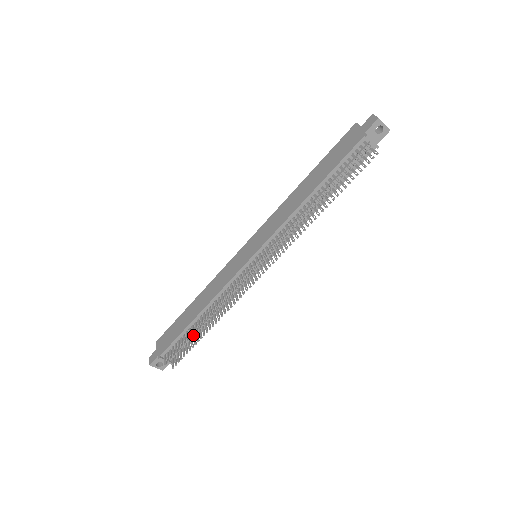
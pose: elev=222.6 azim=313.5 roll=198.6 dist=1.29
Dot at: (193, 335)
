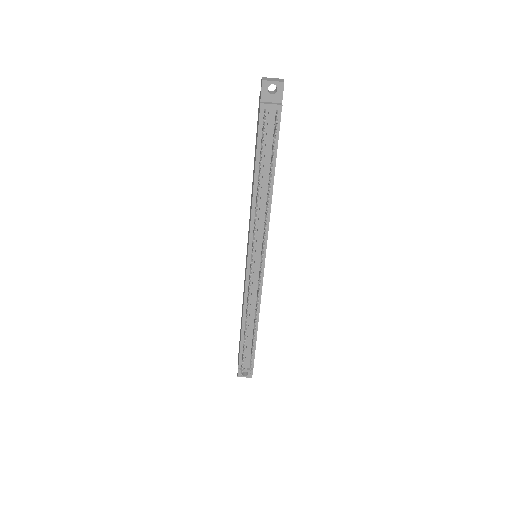
Dot at: (244, 344)
